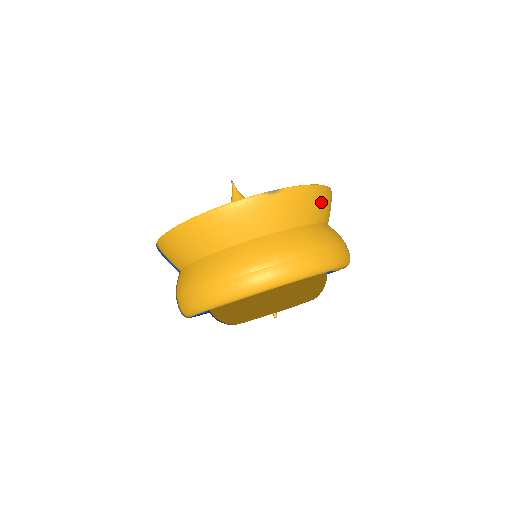
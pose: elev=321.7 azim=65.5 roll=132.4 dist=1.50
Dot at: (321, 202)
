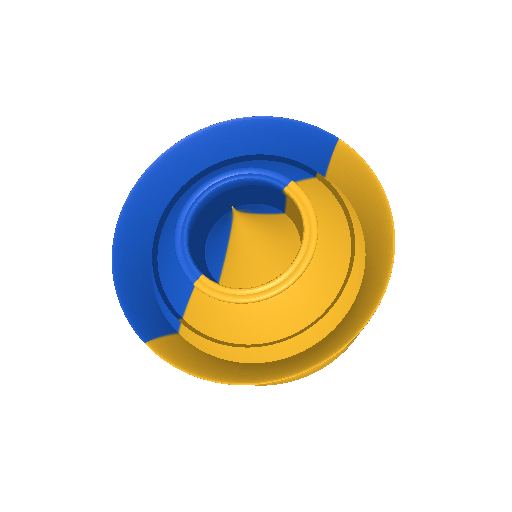
Dot at: occluded
